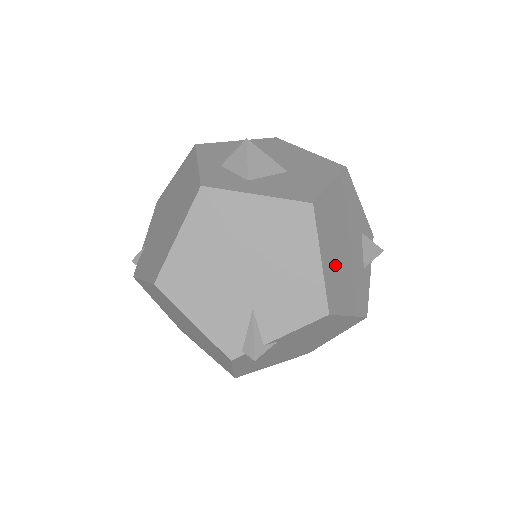
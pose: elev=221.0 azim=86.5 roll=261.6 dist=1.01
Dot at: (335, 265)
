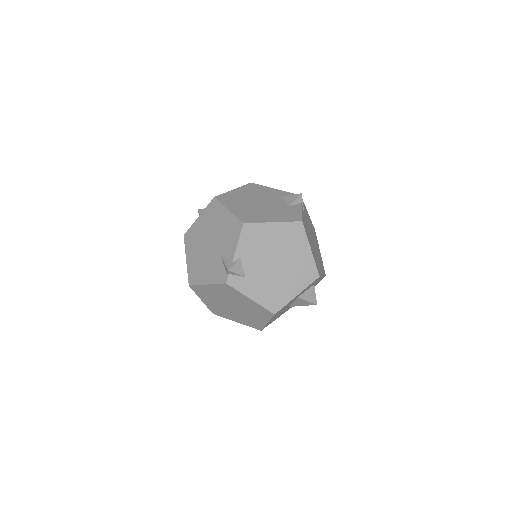
Dot at: (246, 209)
